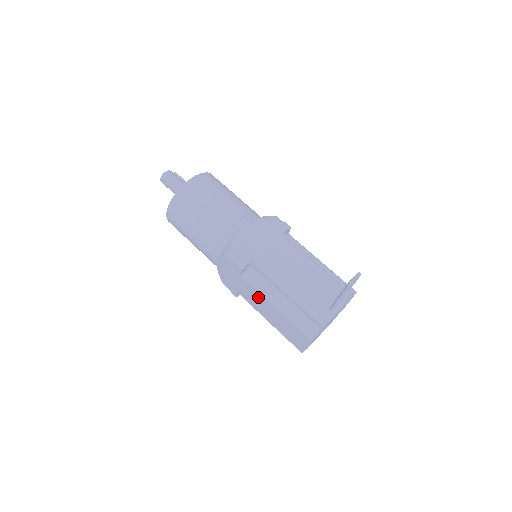
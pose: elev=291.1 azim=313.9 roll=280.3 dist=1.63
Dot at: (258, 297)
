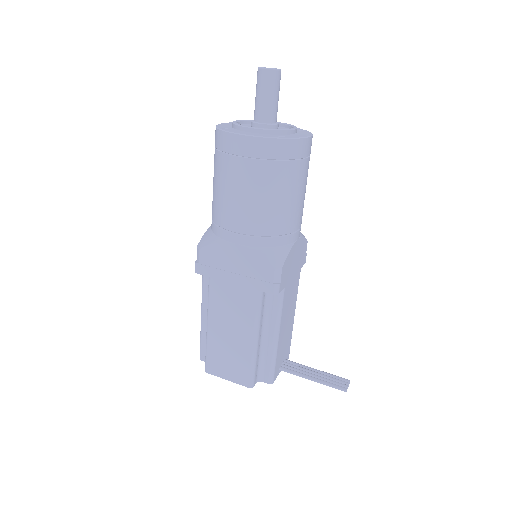
Dot at: (244, 316)
